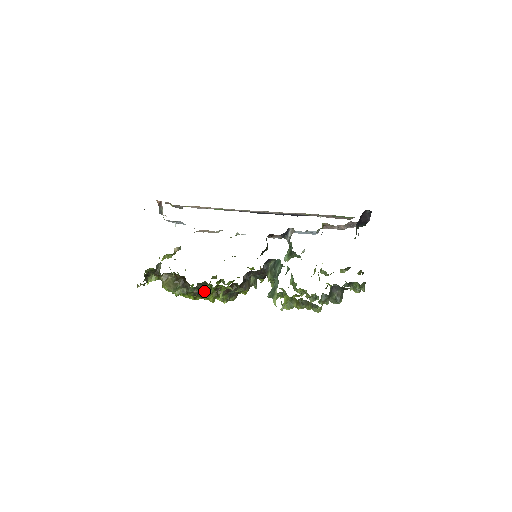
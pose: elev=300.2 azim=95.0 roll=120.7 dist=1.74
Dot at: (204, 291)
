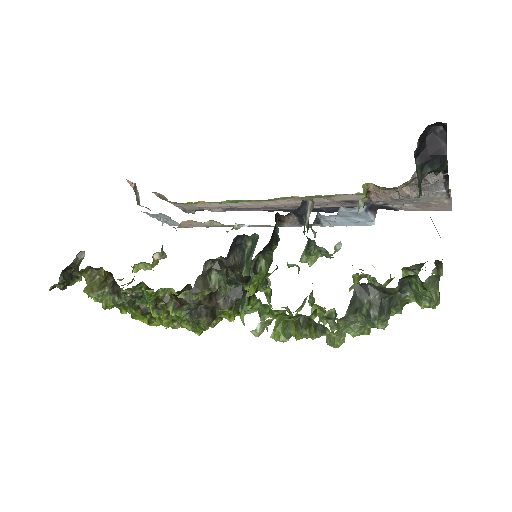
Dot at: (151, 304)
